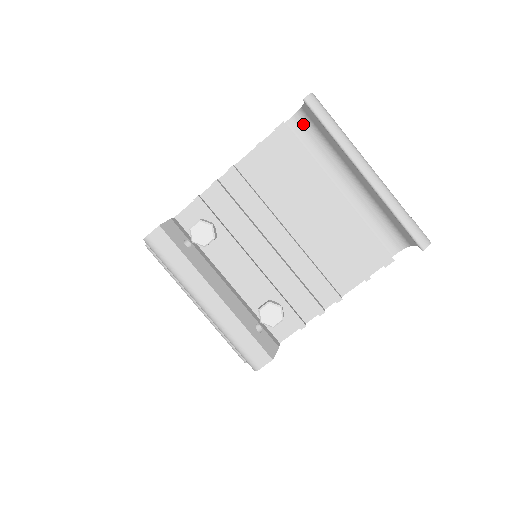
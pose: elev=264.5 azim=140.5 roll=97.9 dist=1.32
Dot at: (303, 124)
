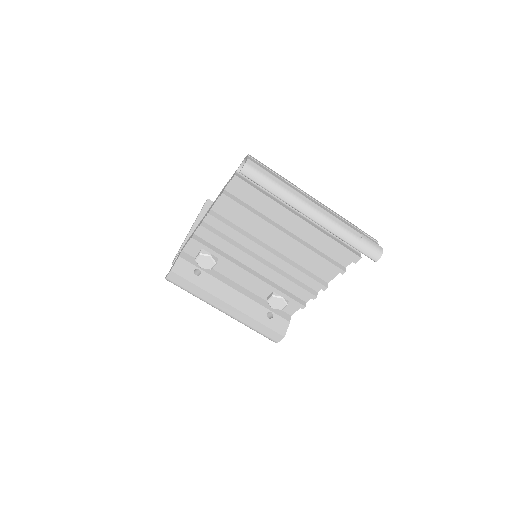
Dot at: occluded
